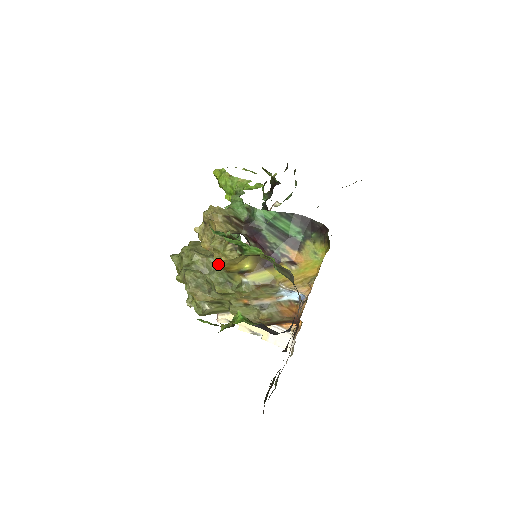
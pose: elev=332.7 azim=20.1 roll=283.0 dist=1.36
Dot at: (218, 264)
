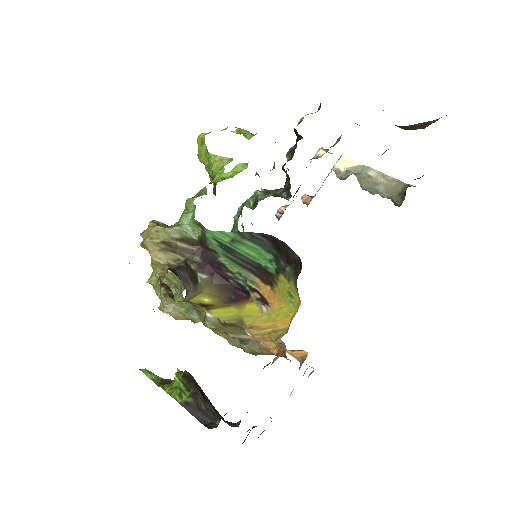
Dot at: occluded
